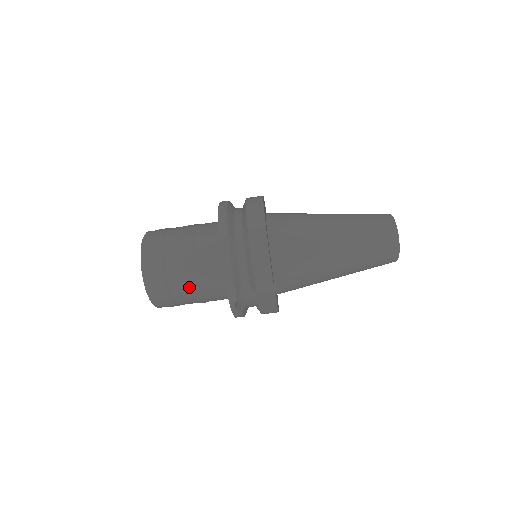
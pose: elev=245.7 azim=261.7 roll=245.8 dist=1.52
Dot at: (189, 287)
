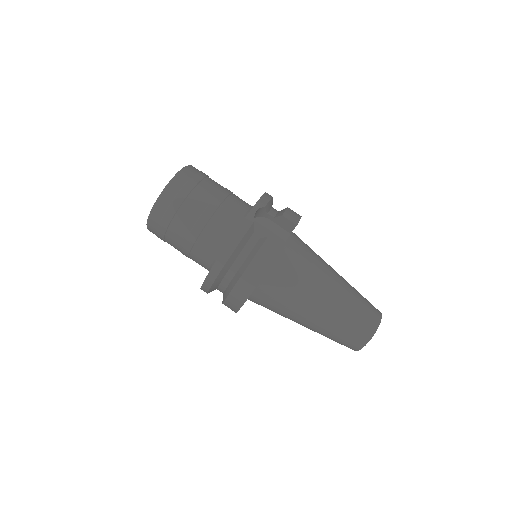
Dot at: (218, 192)
